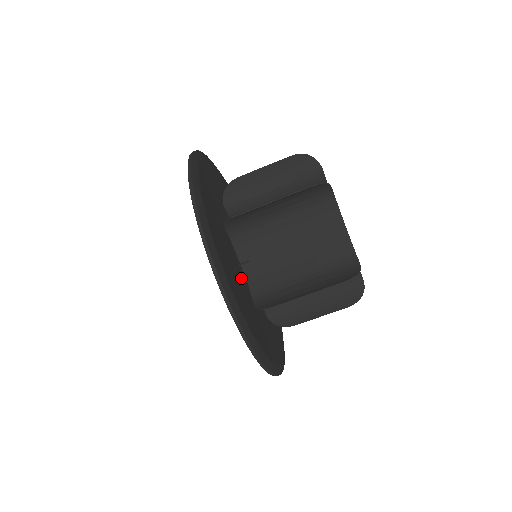
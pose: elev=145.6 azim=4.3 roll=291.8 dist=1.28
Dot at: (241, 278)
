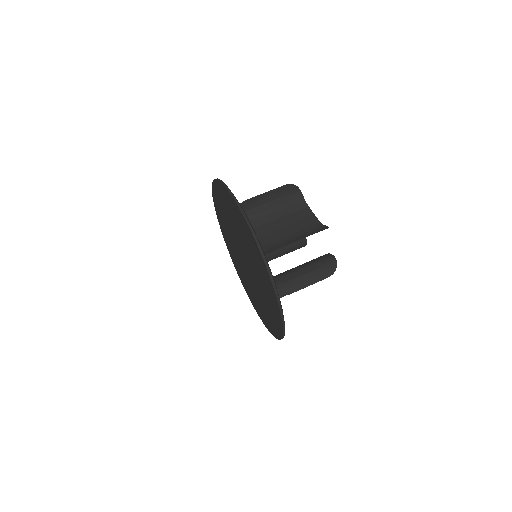
Dot at: occluded
